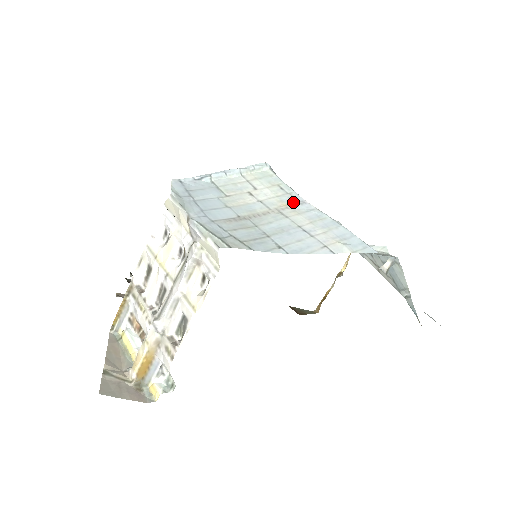
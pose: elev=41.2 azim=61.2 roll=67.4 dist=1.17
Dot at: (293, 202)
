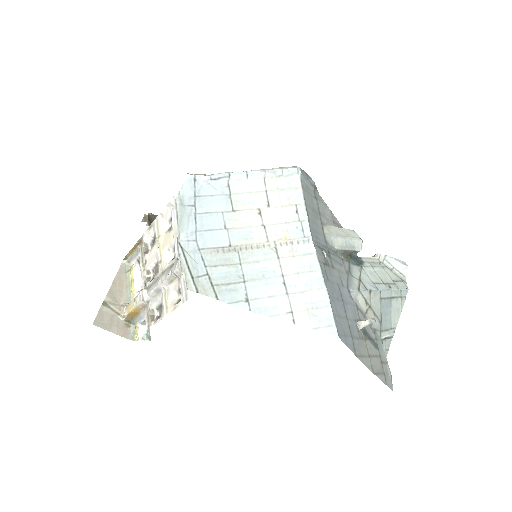
Dot at: (297, 236)
